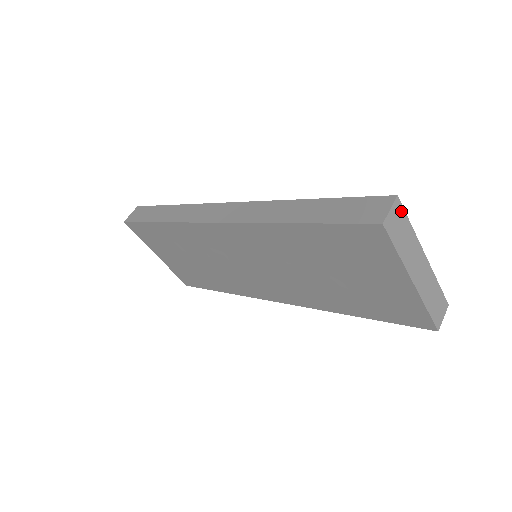
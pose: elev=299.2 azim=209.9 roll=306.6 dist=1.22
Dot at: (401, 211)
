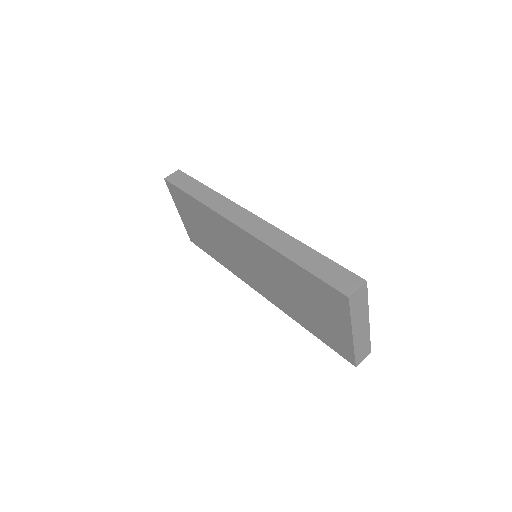
Dot at: (365, 291)
